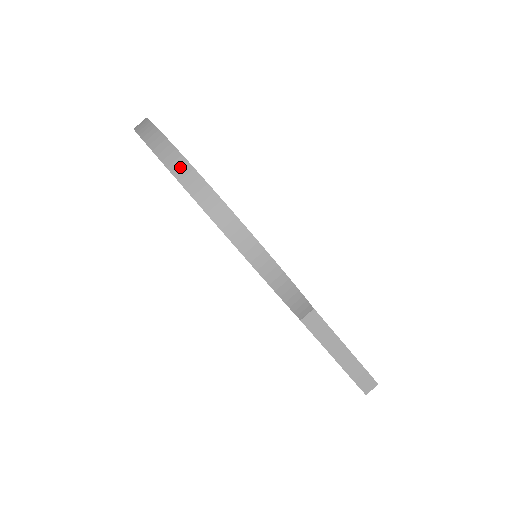
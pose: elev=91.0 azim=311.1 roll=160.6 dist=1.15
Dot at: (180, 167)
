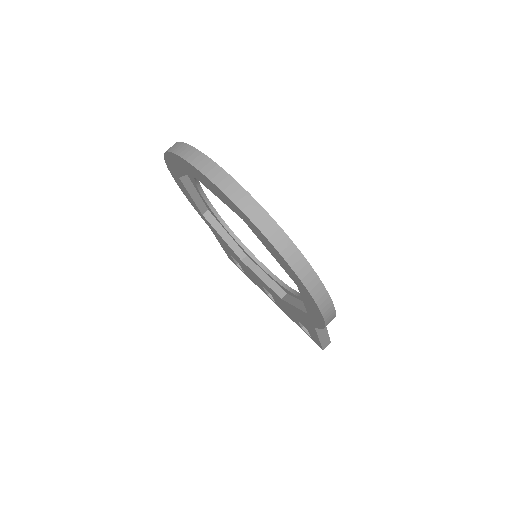
Dot at: (297, 261)
